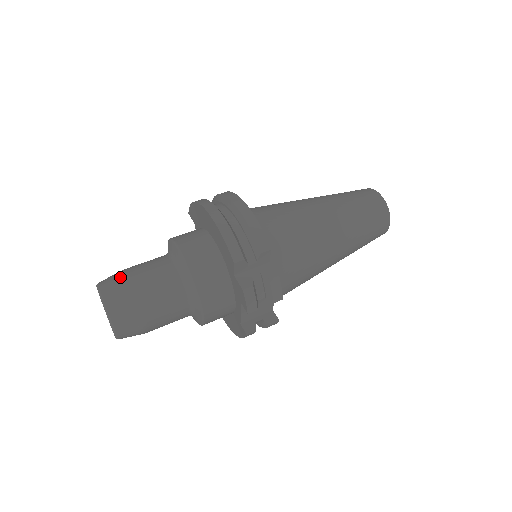
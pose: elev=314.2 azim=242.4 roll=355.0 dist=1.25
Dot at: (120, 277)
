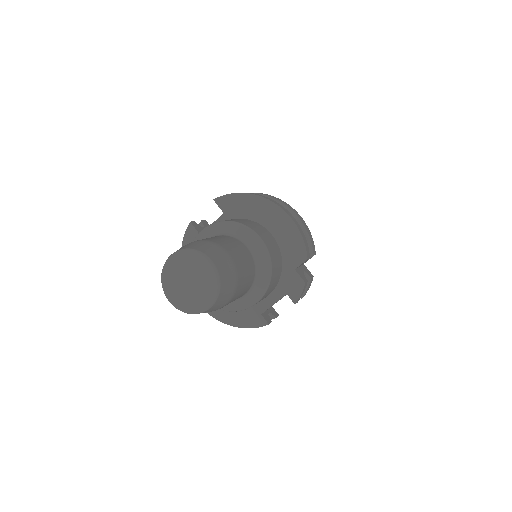
Dot at: (219, 247)
